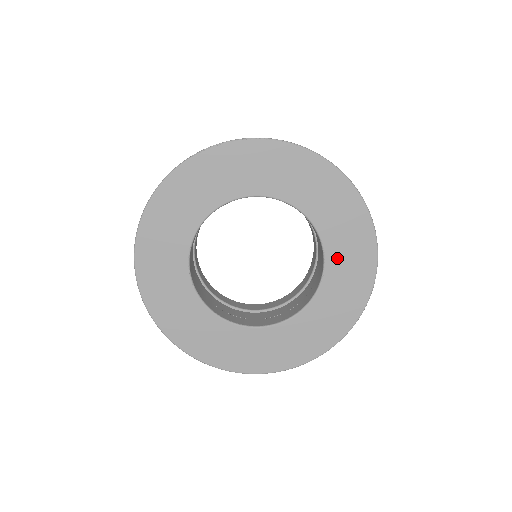
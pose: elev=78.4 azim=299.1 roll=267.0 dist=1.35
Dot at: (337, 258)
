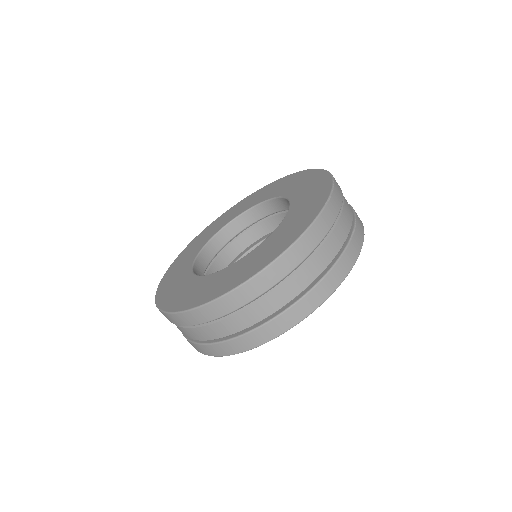
Dot at: (286, 190)
